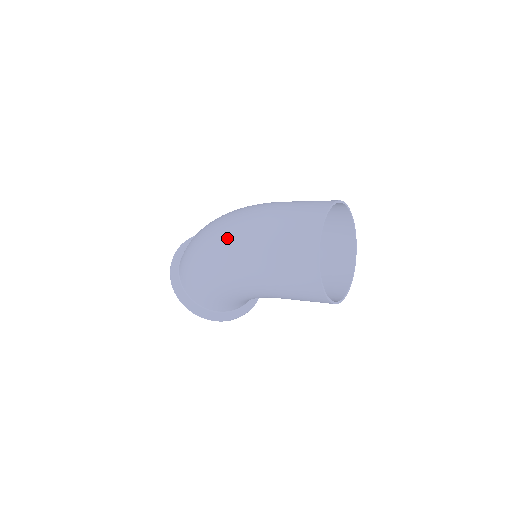
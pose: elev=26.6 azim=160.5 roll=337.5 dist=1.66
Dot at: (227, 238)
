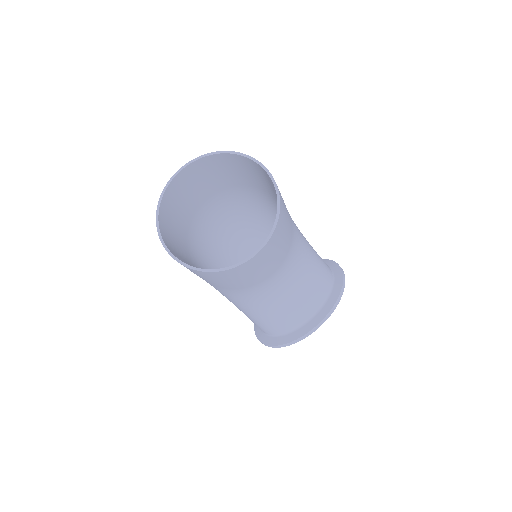
Dot at: (207, 236)
